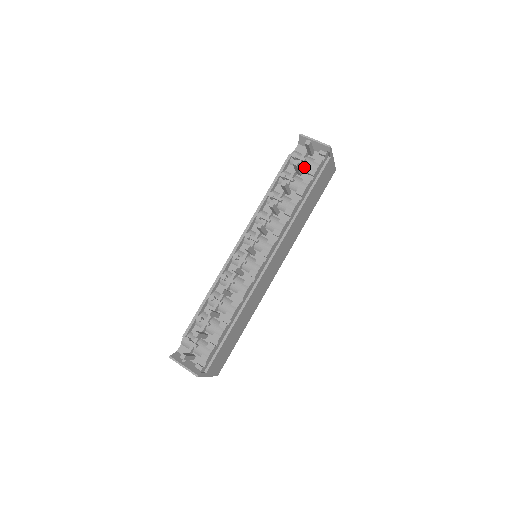
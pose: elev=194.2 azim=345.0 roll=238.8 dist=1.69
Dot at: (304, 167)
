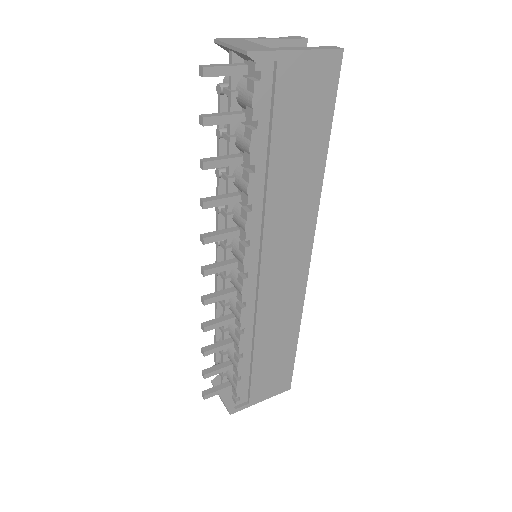
Dot at: (241, 105)
